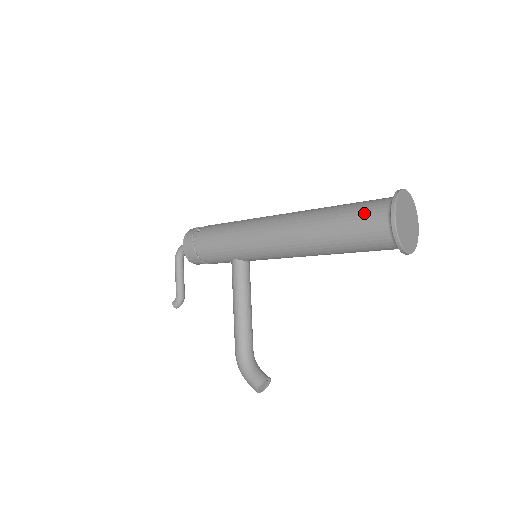
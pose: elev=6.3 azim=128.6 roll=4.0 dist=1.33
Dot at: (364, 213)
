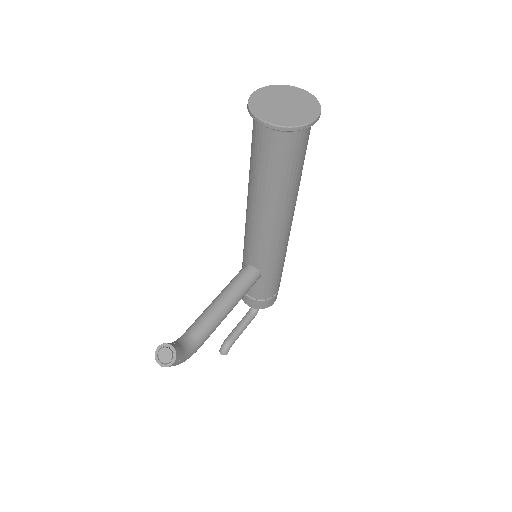
Dot at: occluded
